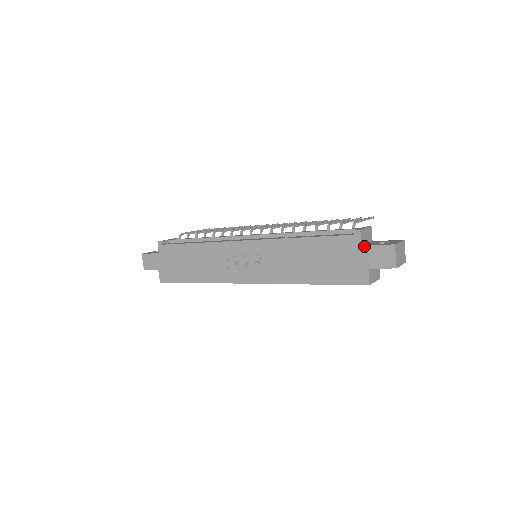
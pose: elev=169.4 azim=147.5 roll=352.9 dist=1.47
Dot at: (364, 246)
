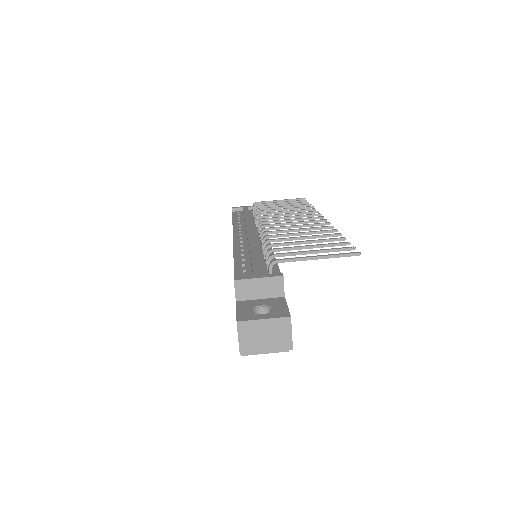
Dot at: (236, 304)
